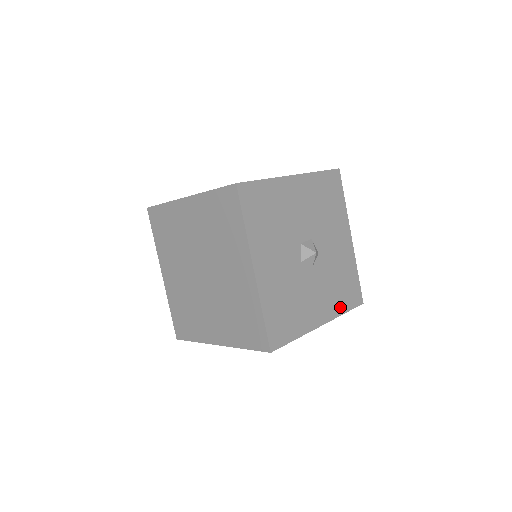
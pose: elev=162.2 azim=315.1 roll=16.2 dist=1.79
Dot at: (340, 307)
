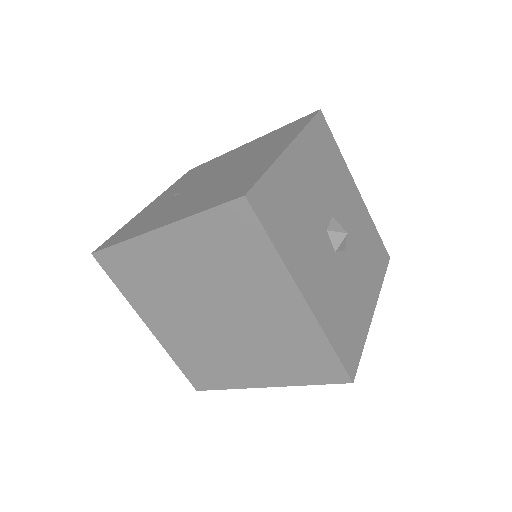
Dot at: (378, 278)
